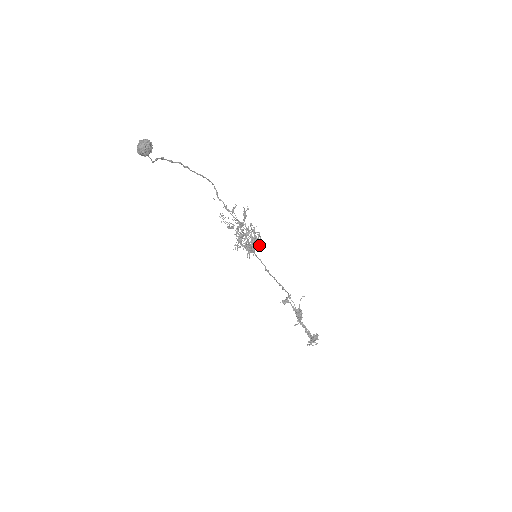
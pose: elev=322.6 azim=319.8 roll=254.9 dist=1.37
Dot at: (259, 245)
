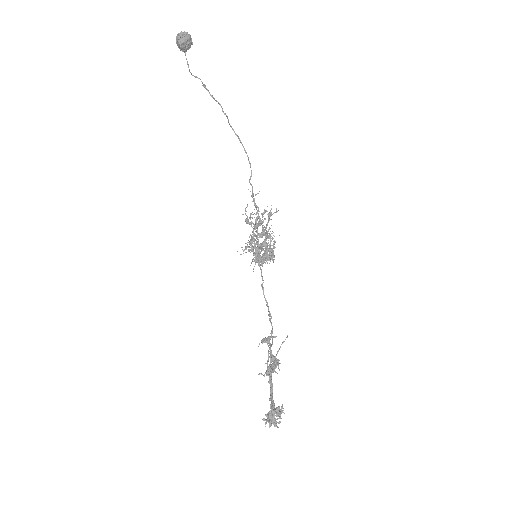
Dot at: (268, 254)
